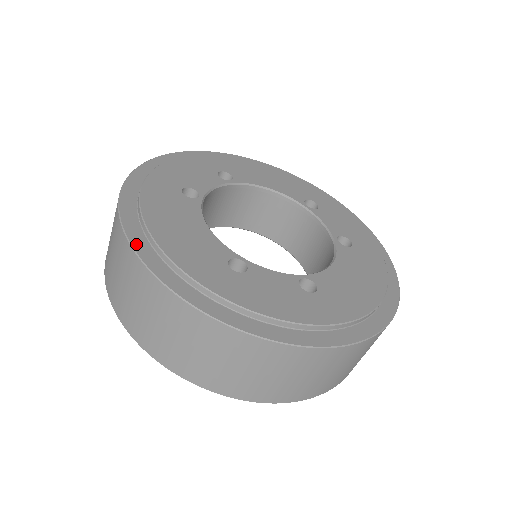
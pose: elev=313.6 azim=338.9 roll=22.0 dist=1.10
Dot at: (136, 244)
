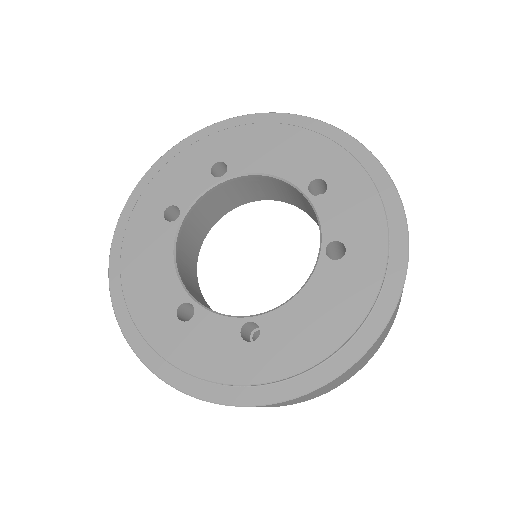
Dot at: (114, 292)
